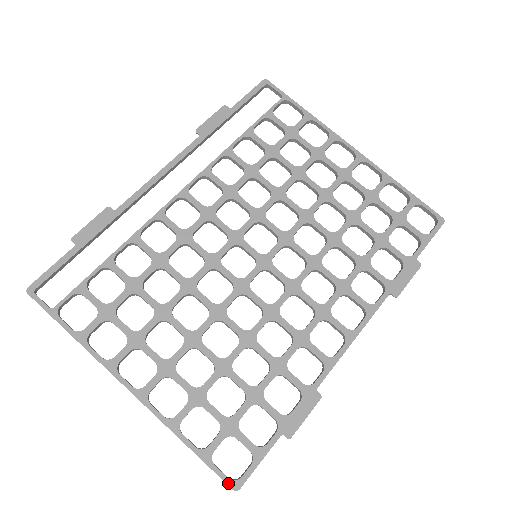
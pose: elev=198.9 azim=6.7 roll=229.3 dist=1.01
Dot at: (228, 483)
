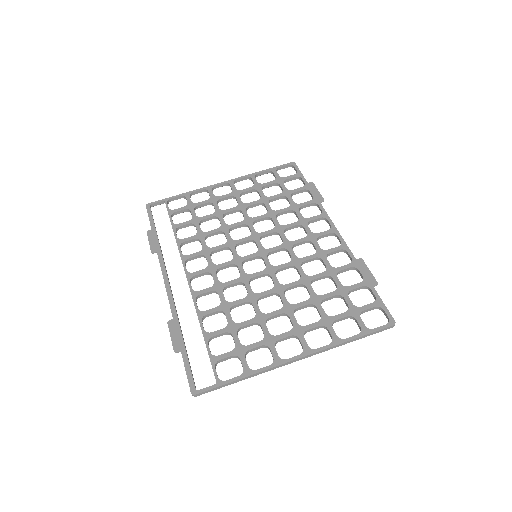
Dot at: (388, 326)
